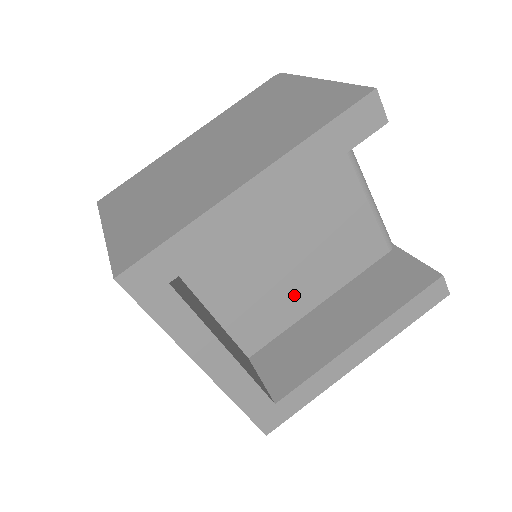
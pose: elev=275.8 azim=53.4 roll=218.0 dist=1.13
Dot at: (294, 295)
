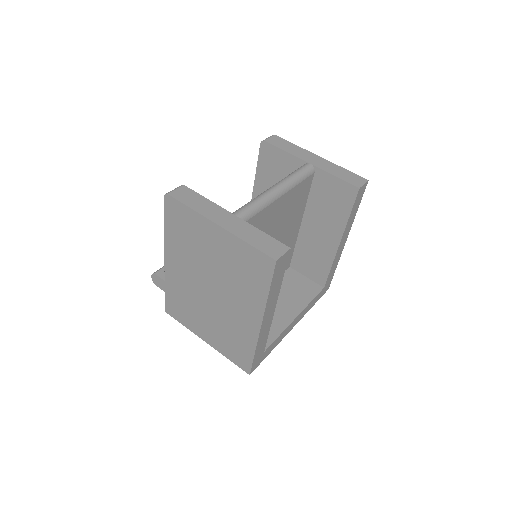
Dot at: (287, 242)
